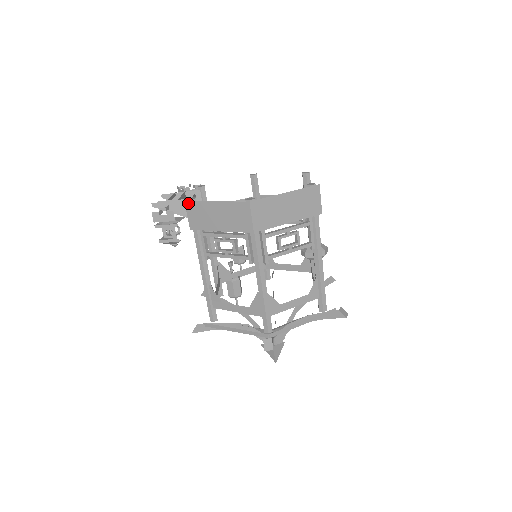
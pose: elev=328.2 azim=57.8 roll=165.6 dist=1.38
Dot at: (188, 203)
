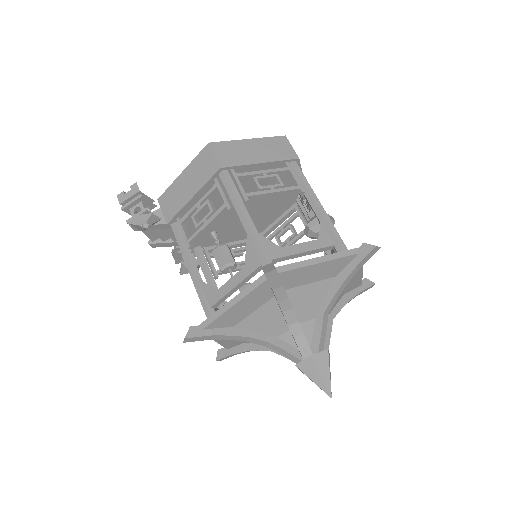
Dot at: (160, 198)
